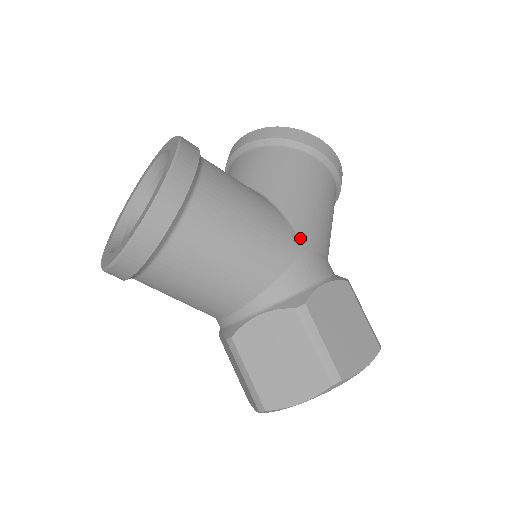
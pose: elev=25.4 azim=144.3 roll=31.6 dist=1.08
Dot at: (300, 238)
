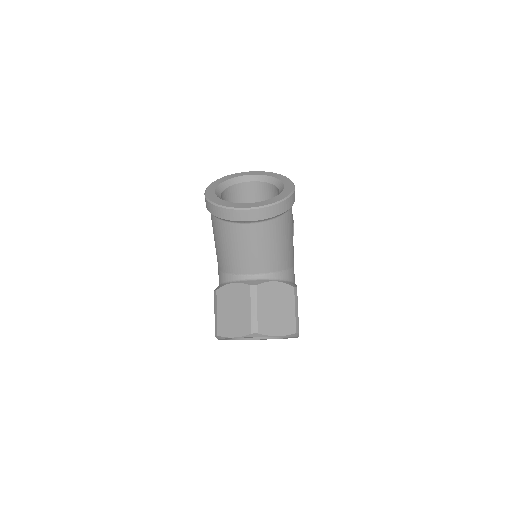
Dot at: occluded
